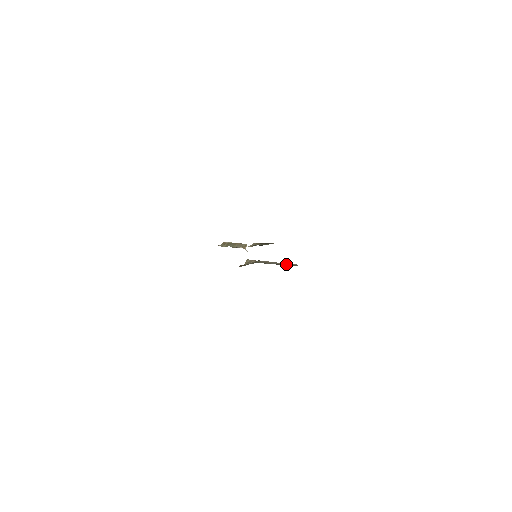
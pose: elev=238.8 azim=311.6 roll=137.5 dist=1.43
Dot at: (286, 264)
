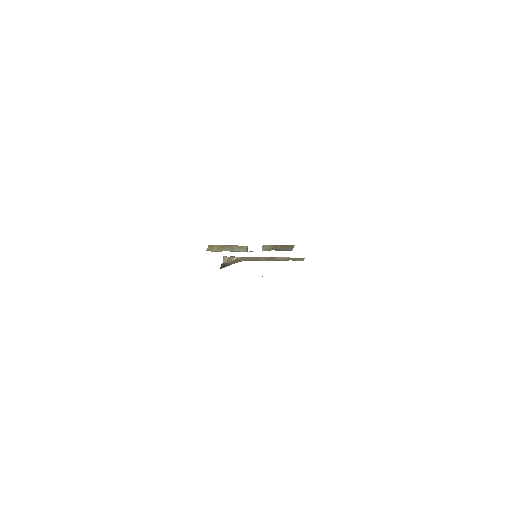
Dot at: (288, 259)
